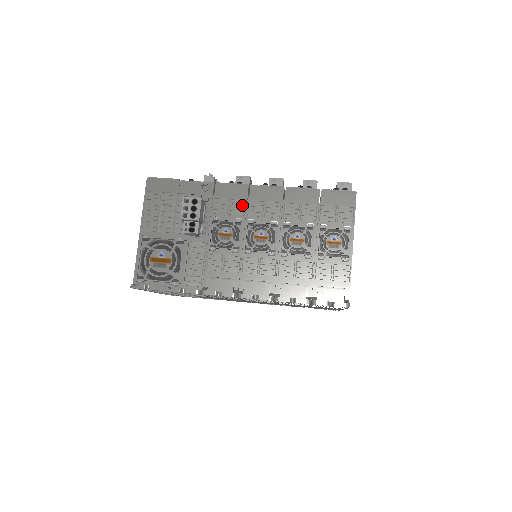
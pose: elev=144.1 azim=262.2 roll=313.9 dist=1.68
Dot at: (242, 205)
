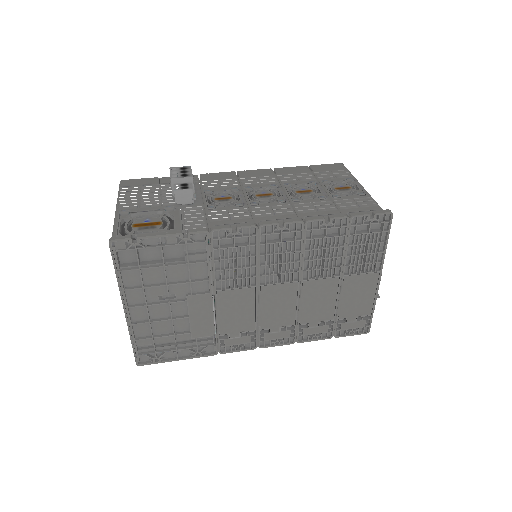
Dot at: (234, 181)
